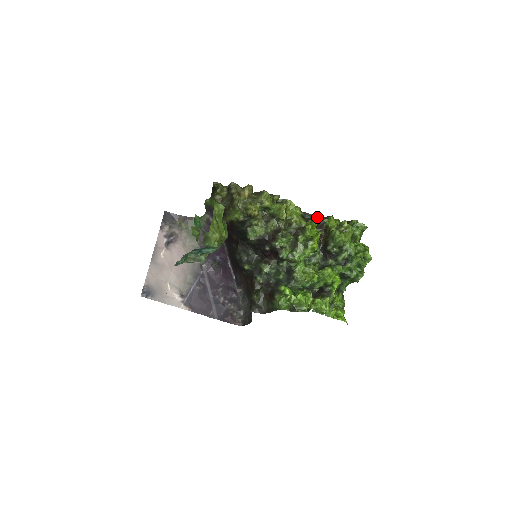
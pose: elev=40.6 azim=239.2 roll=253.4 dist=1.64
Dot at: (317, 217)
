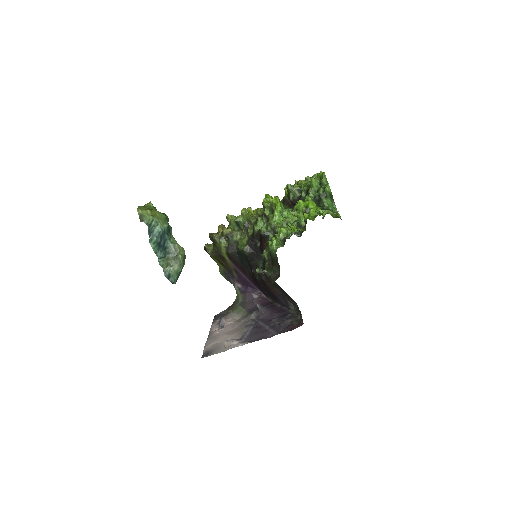
Dot at: occluded
